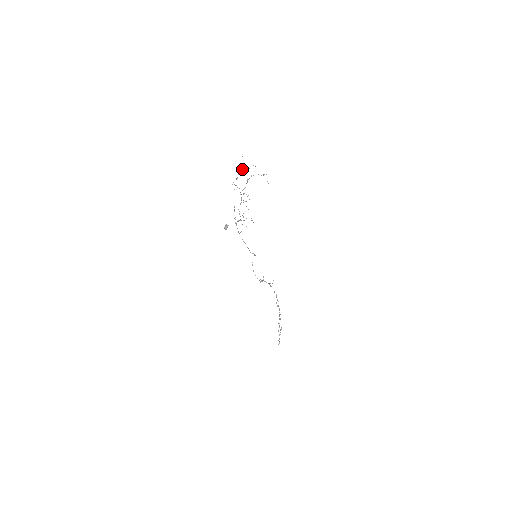
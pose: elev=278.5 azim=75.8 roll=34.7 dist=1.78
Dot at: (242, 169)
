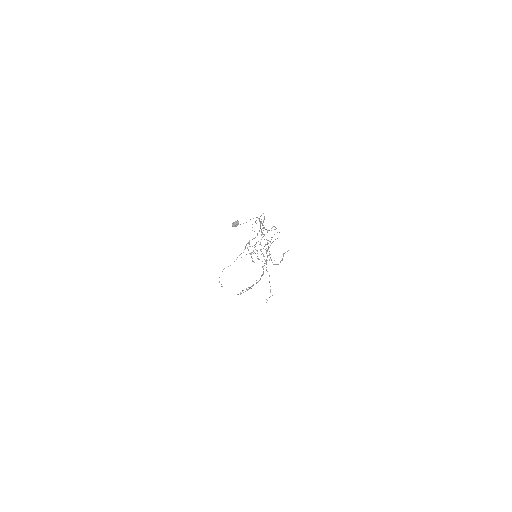
Dot at: occluded
